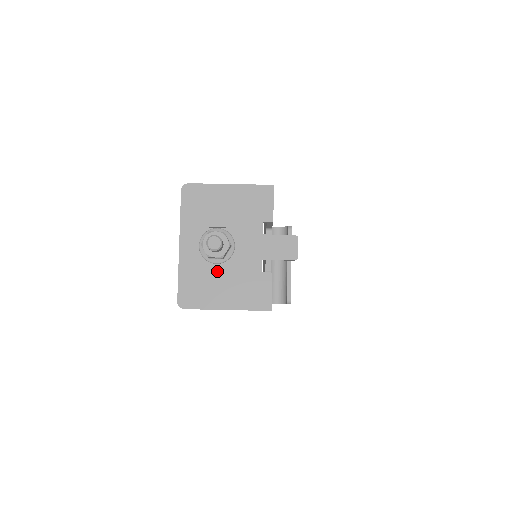
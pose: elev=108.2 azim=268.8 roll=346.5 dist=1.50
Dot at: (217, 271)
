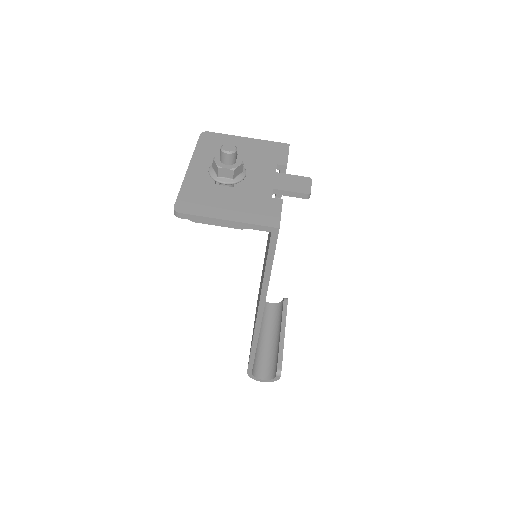
Dot at: (224, 190)
